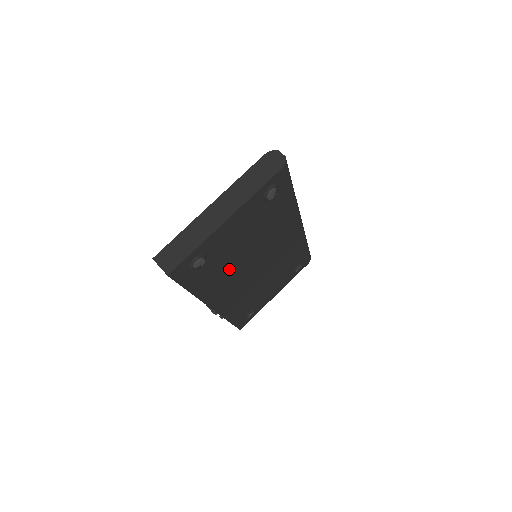
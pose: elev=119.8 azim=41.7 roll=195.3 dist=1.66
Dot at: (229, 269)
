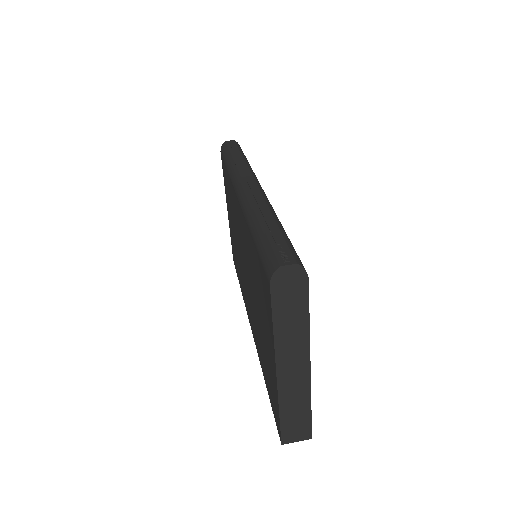
Dot at: occluded
